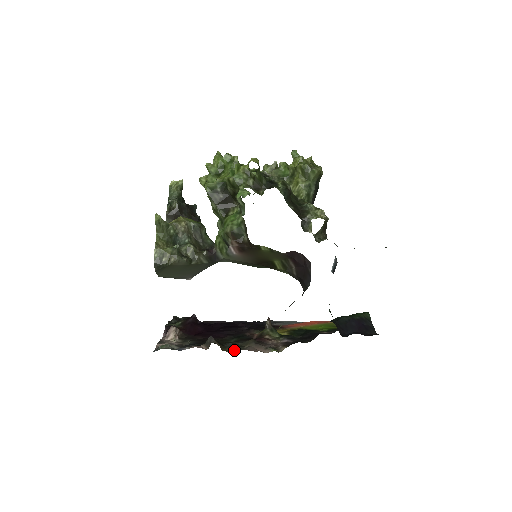
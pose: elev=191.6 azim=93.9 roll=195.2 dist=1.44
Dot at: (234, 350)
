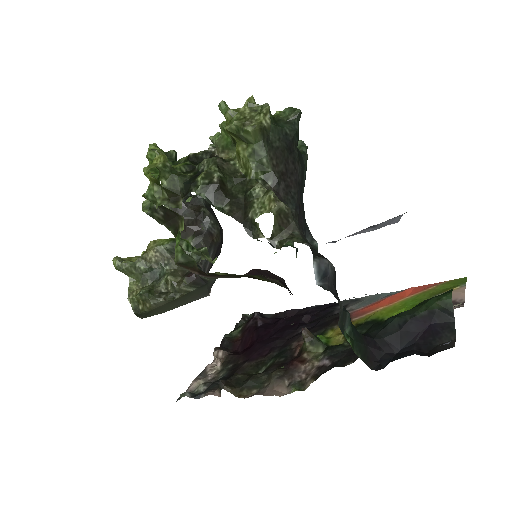
Dot at: (251, 392)
